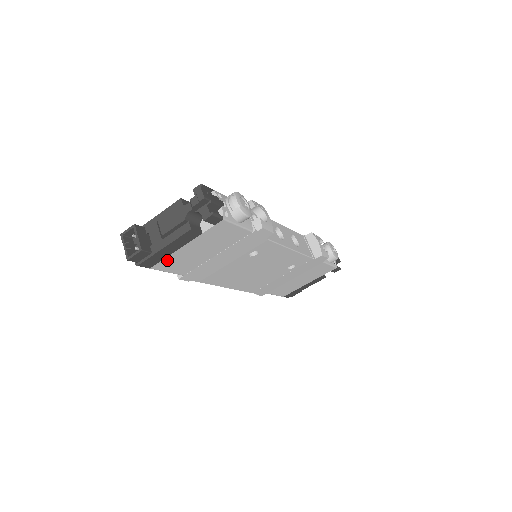
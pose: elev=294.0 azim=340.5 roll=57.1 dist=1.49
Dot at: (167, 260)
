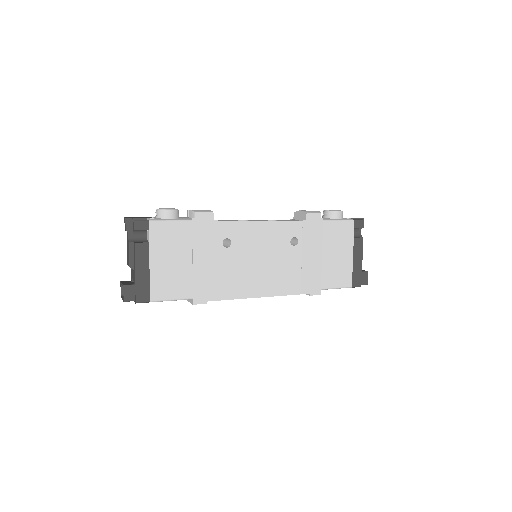
Dot at: (155, 285)
